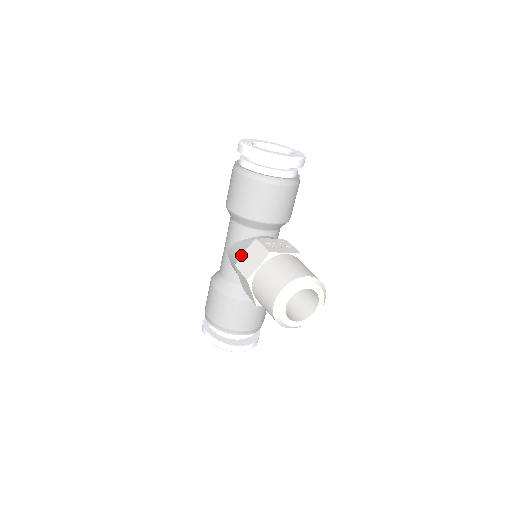
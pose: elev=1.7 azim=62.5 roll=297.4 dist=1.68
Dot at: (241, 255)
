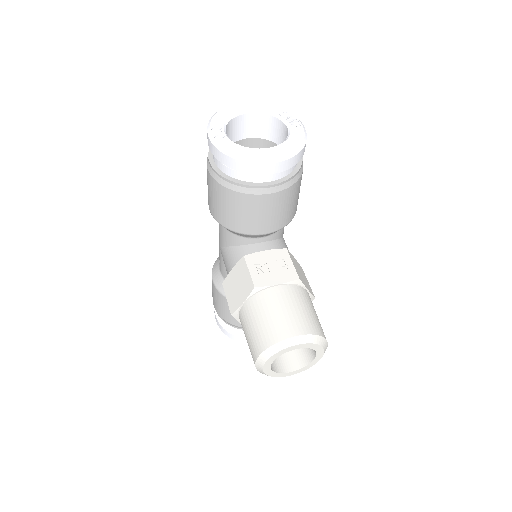
Dot at: occluded
